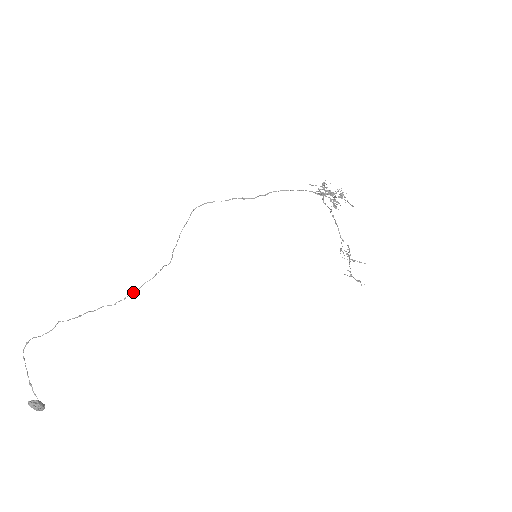
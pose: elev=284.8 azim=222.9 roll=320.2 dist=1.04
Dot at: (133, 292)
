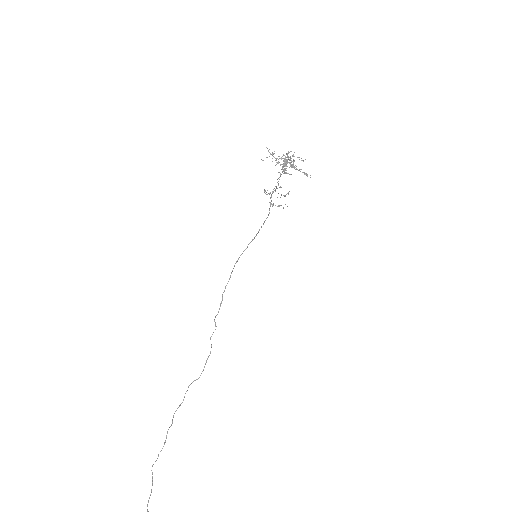
Dot at: (199, 377)
